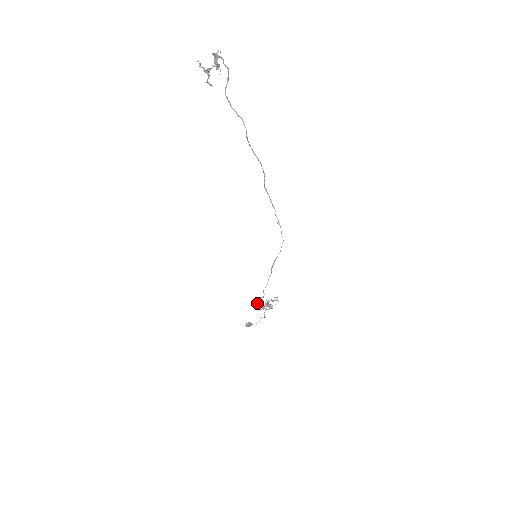
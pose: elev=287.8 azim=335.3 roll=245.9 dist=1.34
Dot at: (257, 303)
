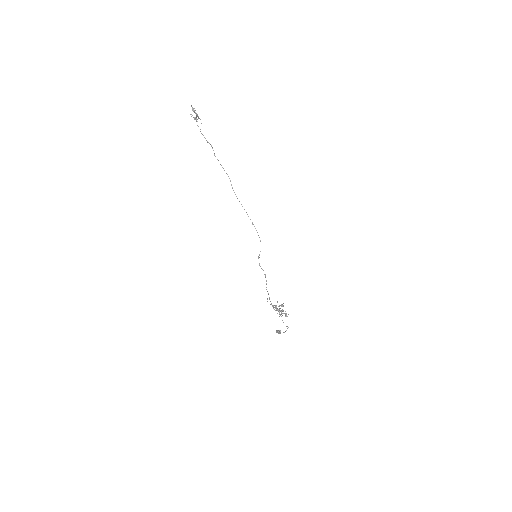
Dot at: occluded
